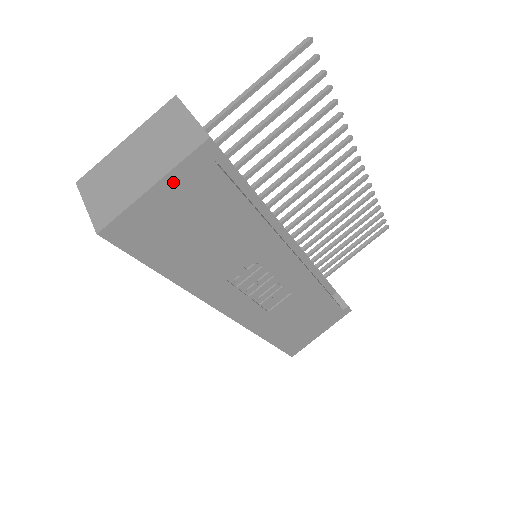
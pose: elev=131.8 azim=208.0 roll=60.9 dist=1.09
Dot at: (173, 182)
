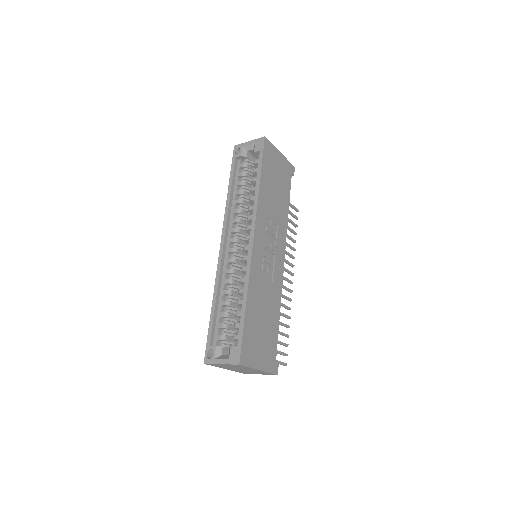
Dot at: (283, 160)
